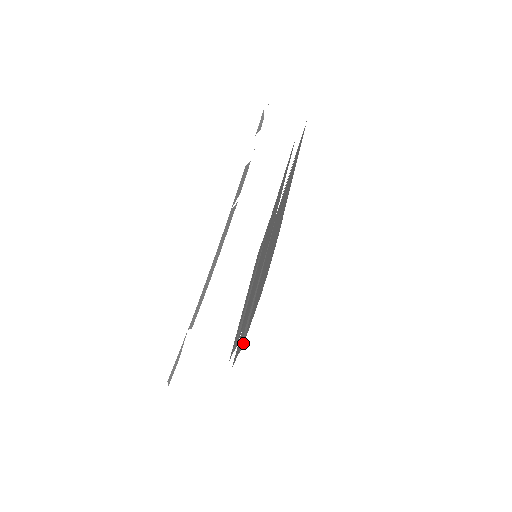
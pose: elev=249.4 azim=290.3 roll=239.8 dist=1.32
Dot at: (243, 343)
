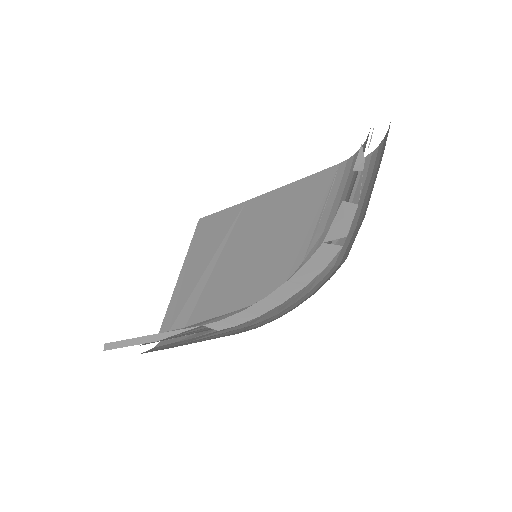
Dot at: occluded
